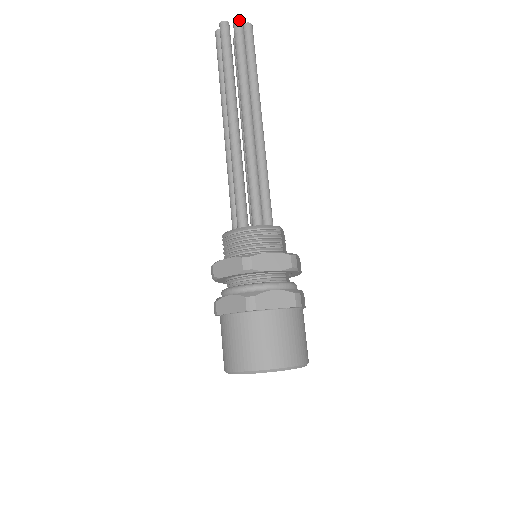
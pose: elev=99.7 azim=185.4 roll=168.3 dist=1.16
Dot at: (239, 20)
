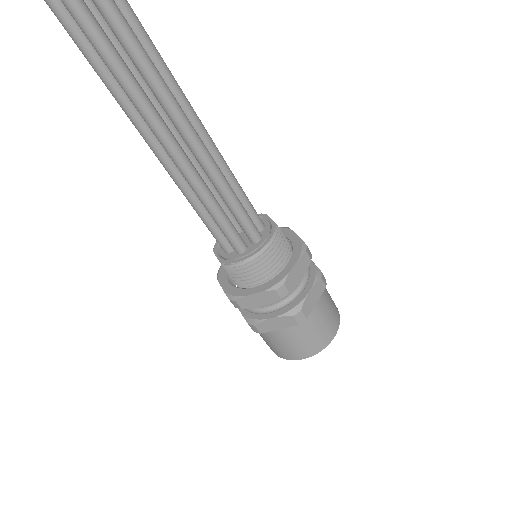
Dot at: out of frame
